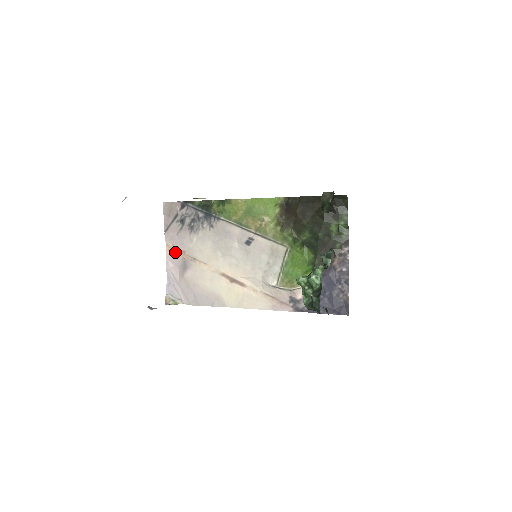
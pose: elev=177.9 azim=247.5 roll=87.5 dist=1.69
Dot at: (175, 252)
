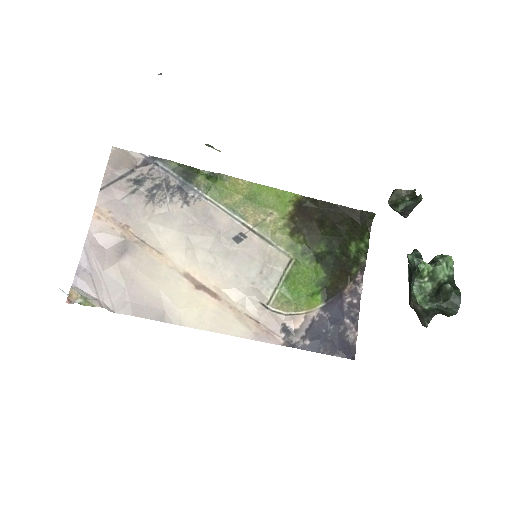
Dot at: (110, 223)
